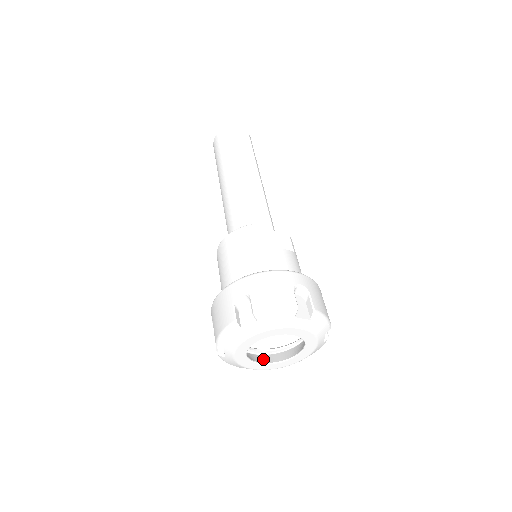
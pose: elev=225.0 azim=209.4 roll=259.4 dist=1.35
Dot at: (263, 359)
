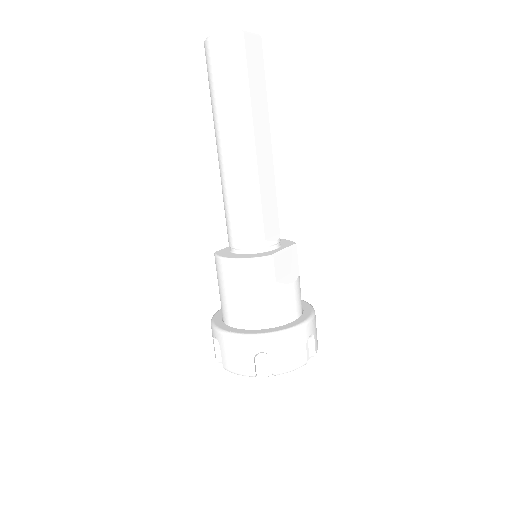
Dot at: occluded
